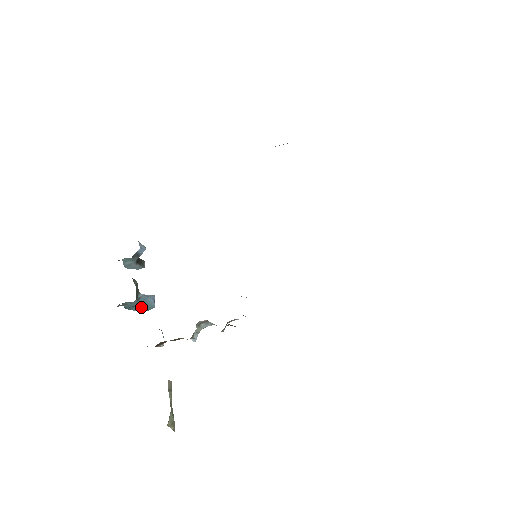
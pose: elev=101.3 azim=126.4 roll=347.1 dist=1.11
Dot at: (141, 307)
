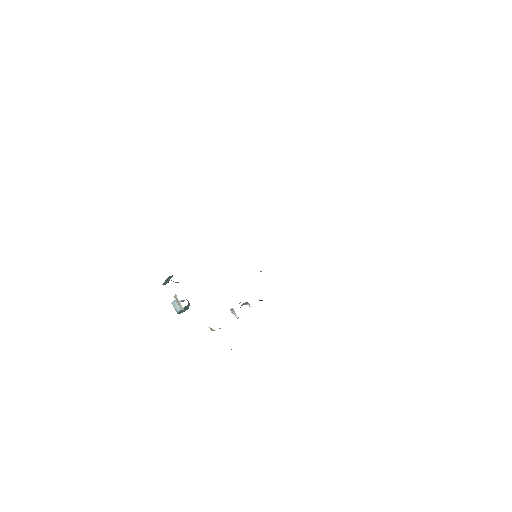
Dot at: occluded
